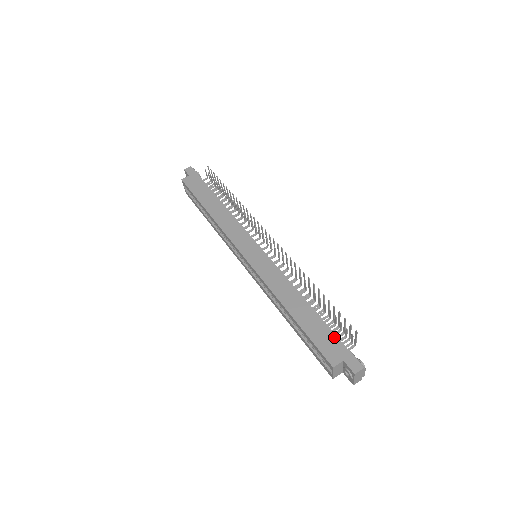
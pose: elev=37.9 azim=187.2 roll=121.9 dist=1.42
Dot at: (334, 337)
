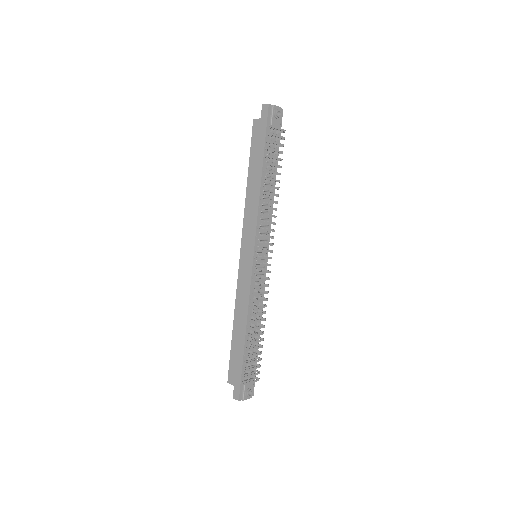
Dot at: (240, 369)
